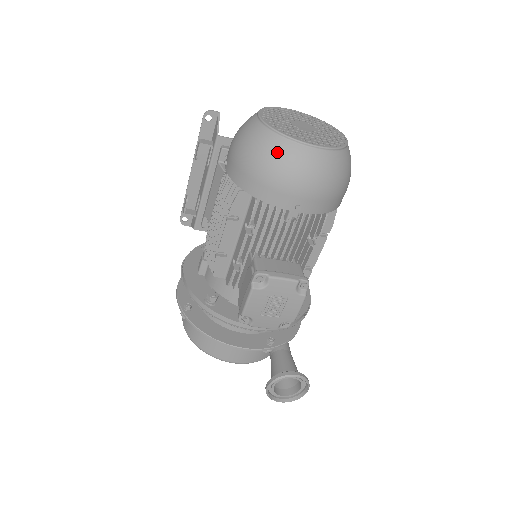
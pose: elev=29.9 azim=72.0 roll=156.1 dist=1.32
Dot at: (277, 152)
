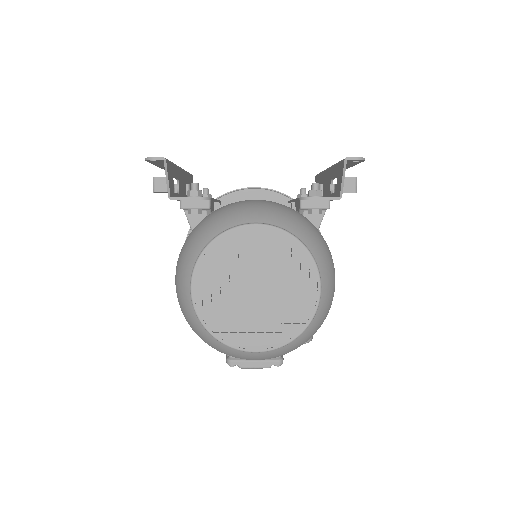
Dot at: (214, 346)
